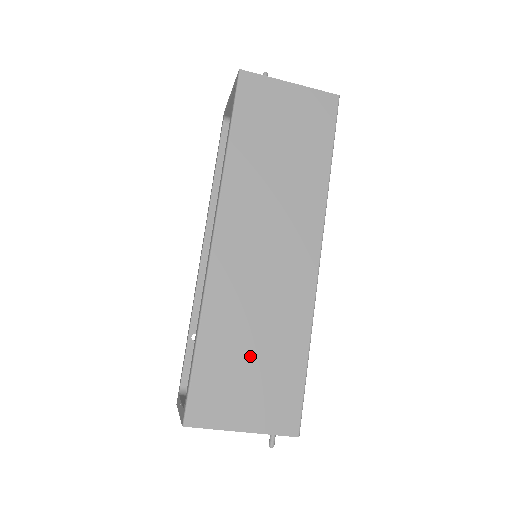
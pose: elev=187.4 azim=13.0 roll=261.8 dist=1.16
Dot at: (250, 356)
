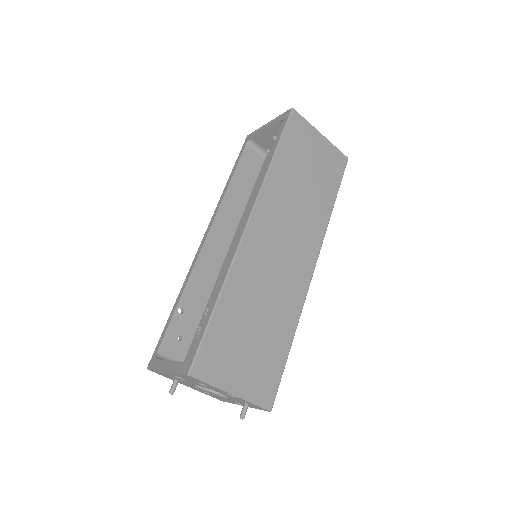
Dot at: (252, 331)
